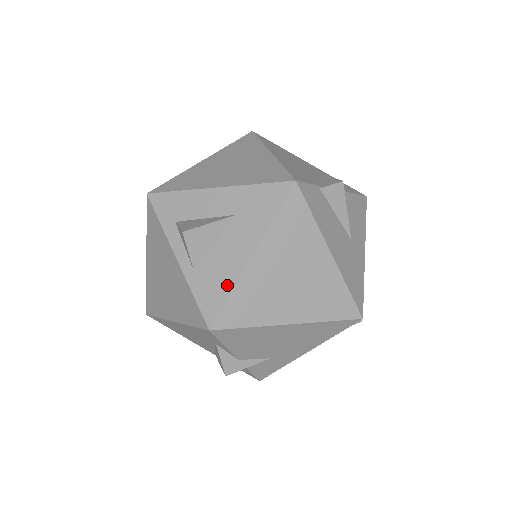
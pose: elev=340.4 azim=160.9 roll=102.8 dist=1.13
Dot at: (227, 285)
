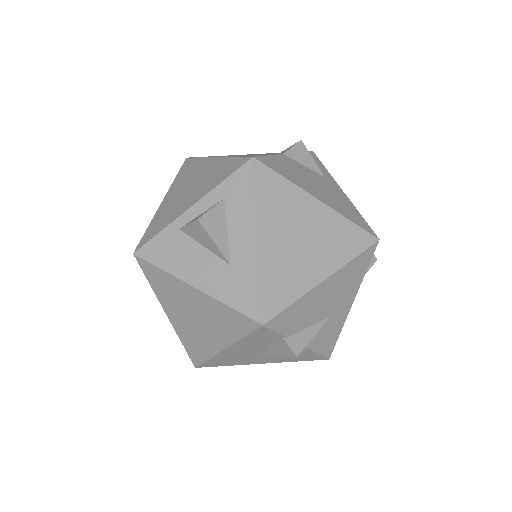
Dot at: (169, 265)
